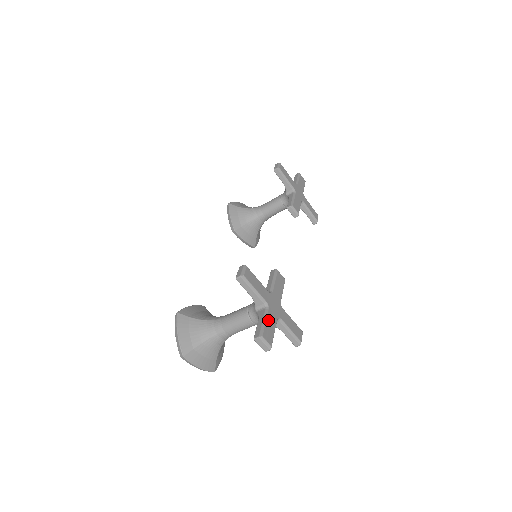
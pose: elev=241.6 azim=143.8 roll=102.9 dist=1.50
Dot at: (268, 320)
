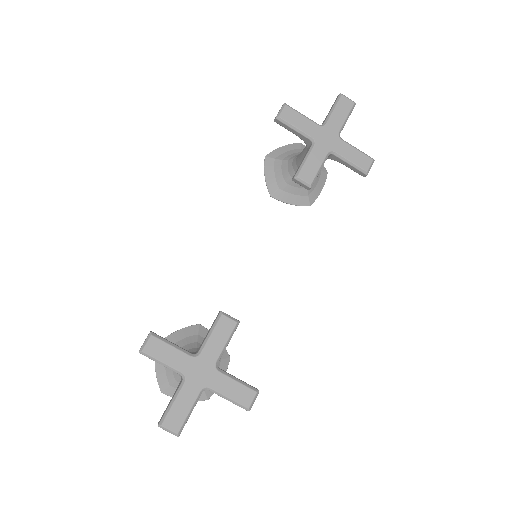
Dot at: (179, 399)
